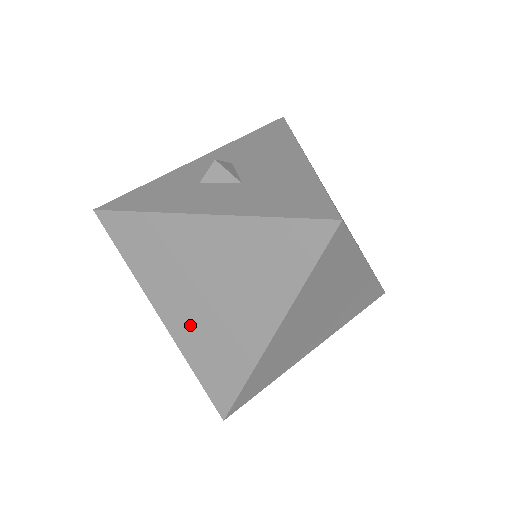
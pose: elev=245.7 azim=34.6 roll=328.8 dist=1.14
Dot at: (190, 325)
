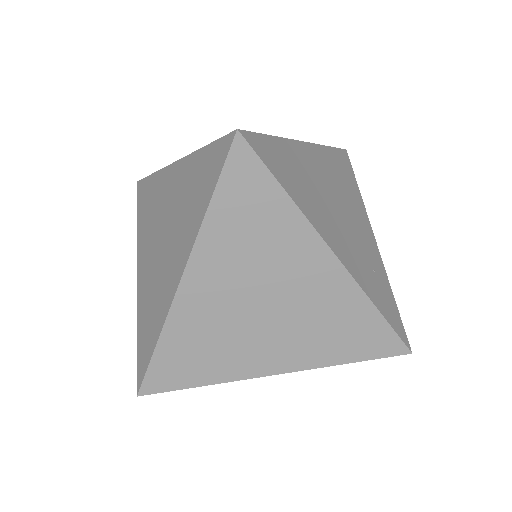
Dot at: (147, 279)
